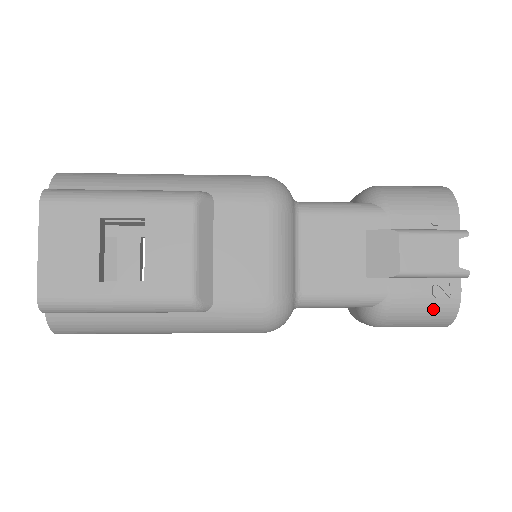
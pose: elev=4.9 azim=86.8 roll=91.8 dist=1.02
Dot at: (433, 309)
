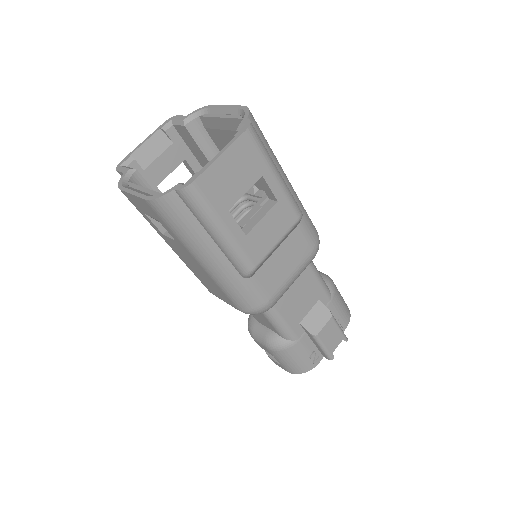
Dot at: (303, 362)
